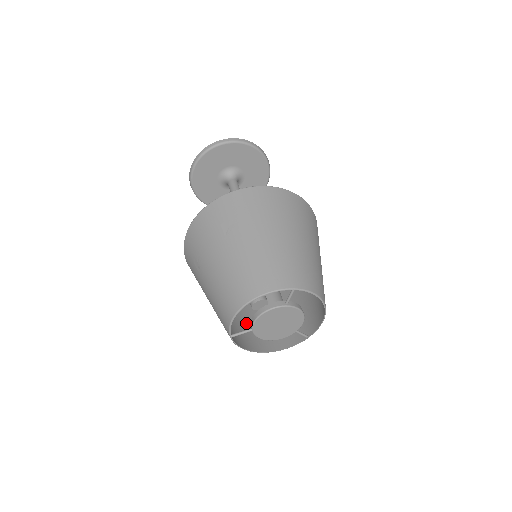
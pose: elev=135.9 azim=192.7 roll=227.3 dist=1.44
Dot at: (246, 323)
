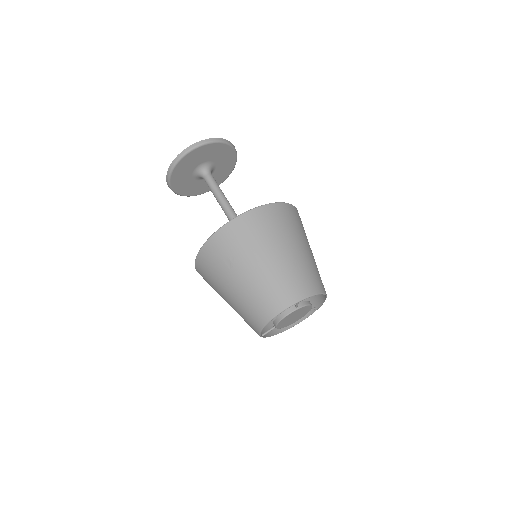
Dot at: occluded
